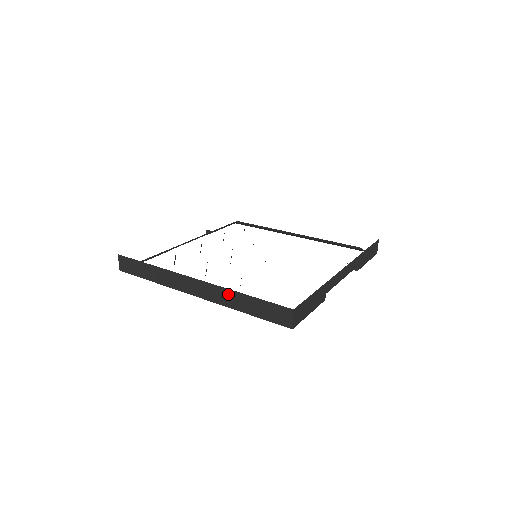
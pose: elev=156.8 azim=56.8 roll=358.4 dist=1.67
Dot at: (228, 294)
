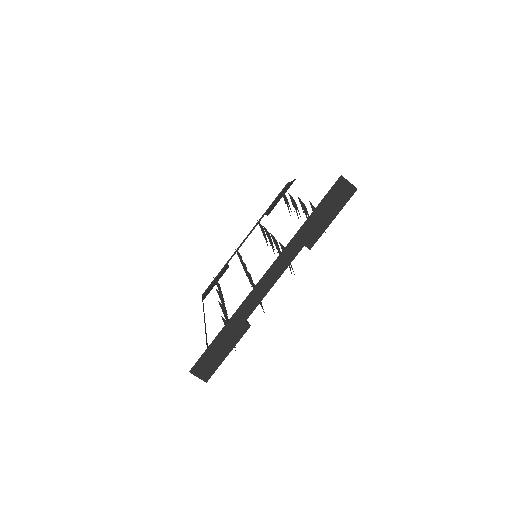
Dot at: occluded
